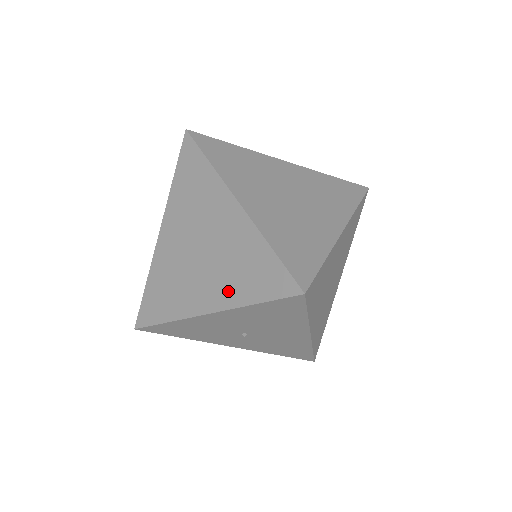
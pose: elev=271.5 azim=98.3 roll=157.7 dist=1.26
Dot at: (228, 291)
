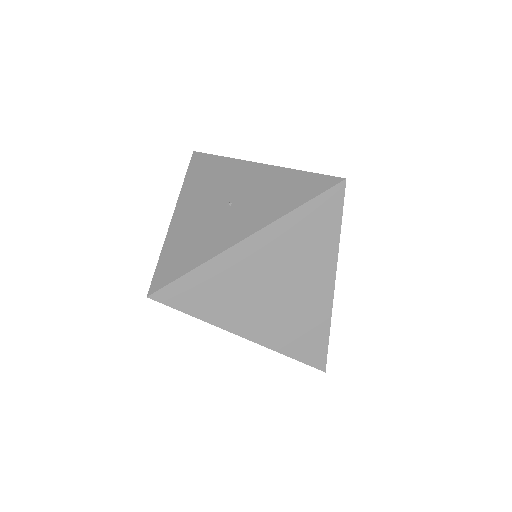
Dot at: occluded
